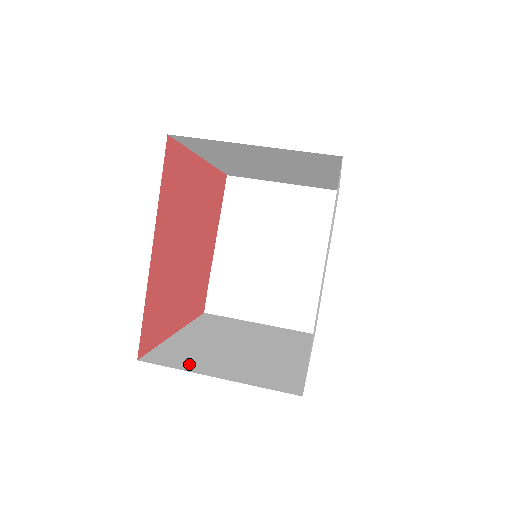
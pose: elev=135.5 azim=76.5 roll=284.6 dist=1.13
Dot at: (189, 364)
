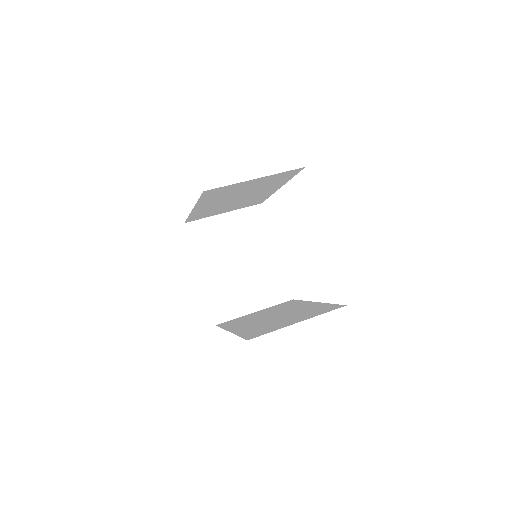
Dot at: (274, 328)
